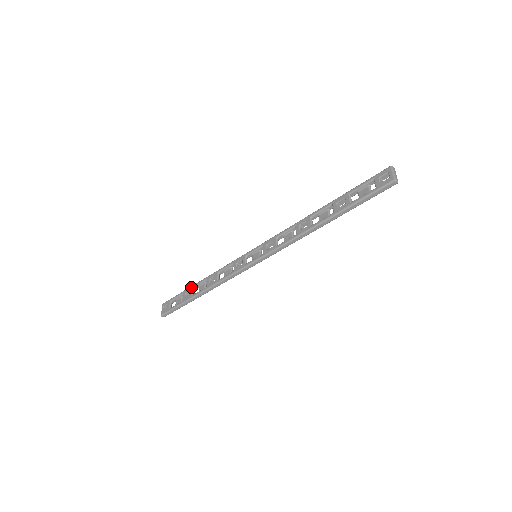
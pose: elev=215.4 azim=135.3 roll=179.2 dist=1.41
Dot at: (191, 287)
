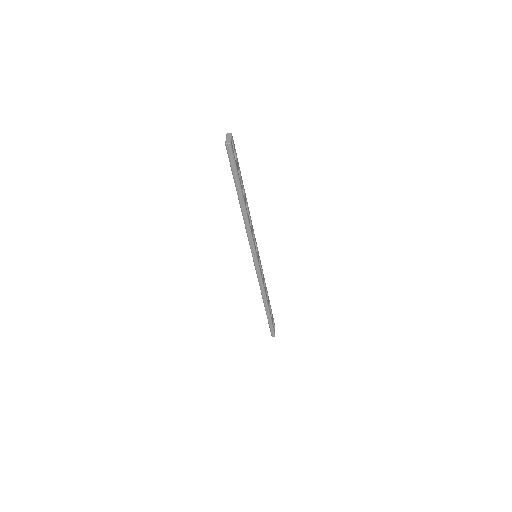
Dot at: occluded
